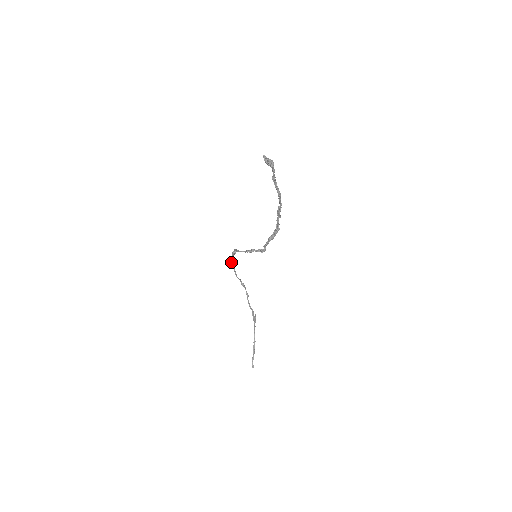
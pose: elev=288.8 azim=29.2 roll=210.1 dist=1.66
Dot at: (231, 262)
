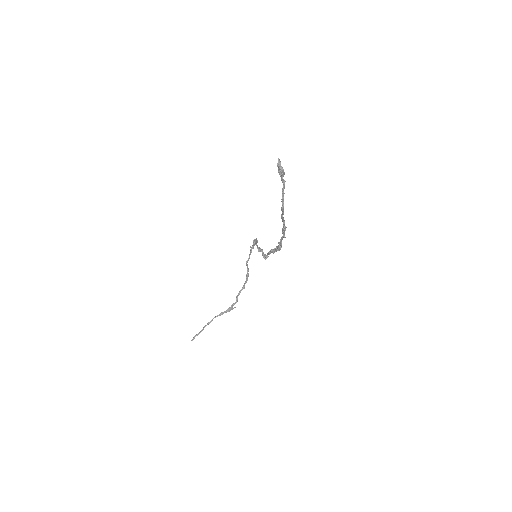
Dot at: (251, 248)
